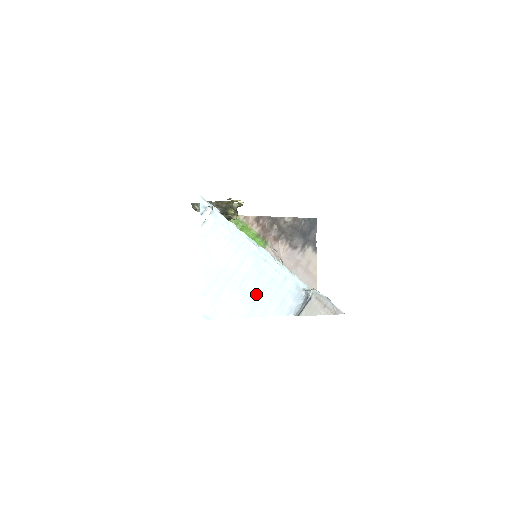
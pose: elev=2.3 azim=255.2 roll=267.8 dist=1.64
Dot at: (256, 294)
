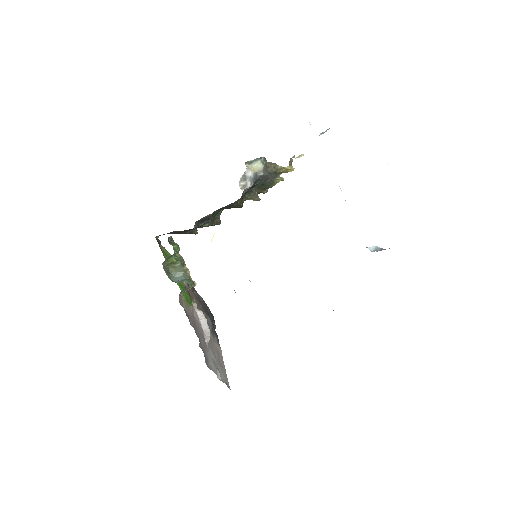
Dot at: occluded
